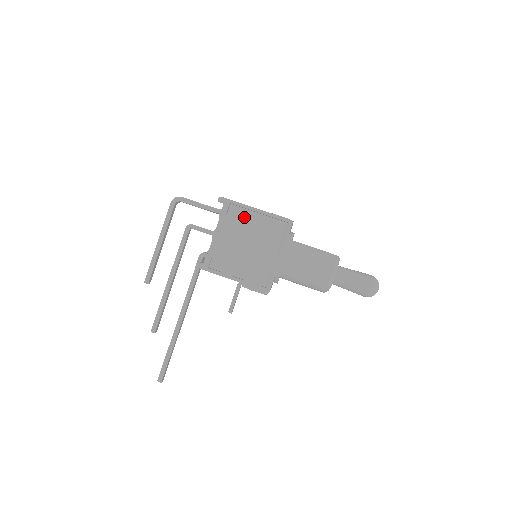
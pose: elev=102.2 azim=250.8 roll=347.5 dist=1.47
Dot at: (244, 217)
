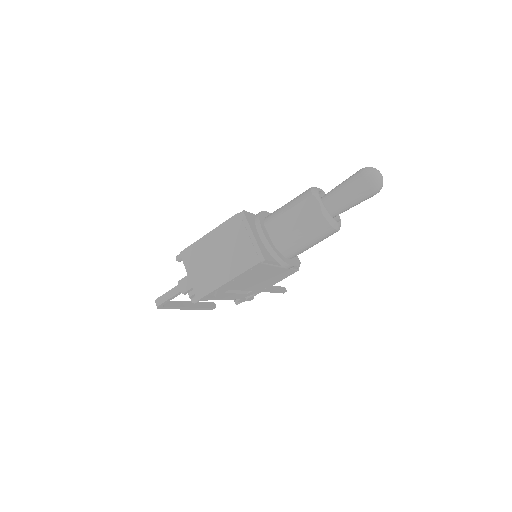
Dot at: (227, 289)
